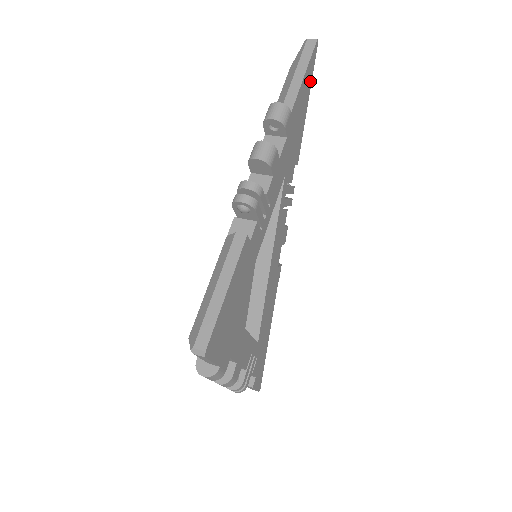
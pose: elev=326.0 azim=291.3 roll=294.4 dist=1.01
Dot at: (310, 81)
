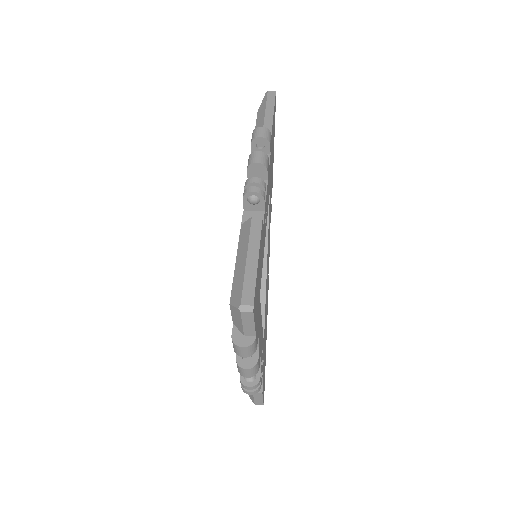
Dot at: (274, 121)
